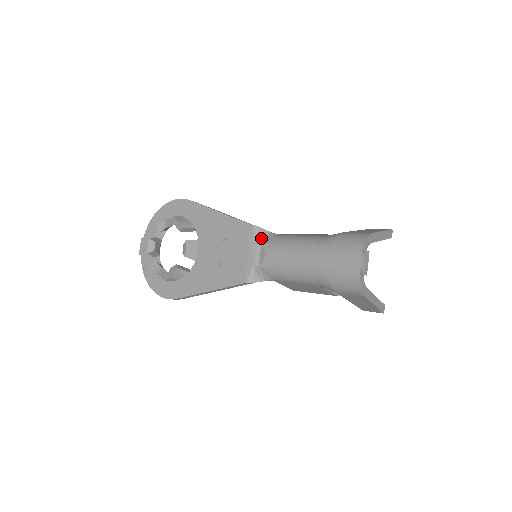
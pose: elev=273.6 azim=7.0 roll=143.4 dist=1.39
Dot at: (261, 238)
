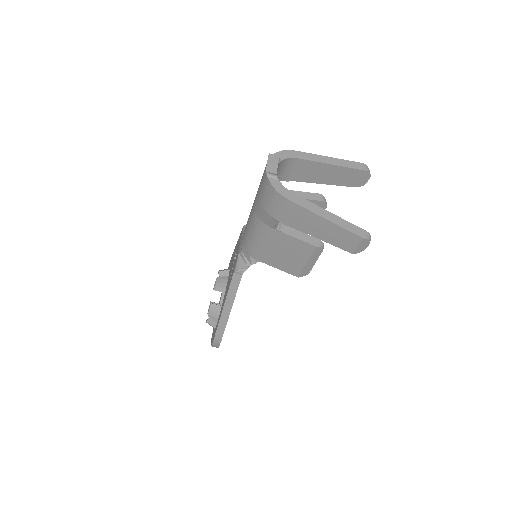
Dot at: occluded
